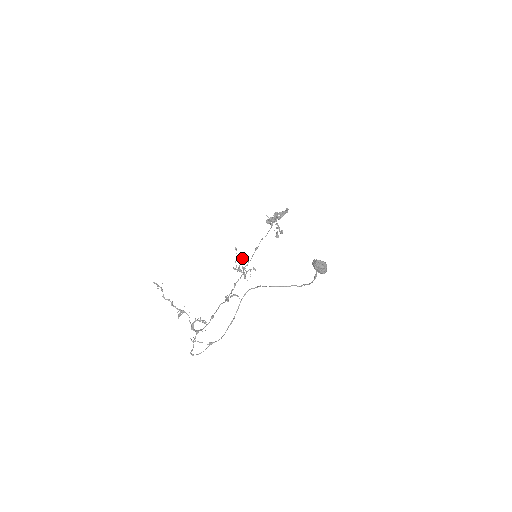
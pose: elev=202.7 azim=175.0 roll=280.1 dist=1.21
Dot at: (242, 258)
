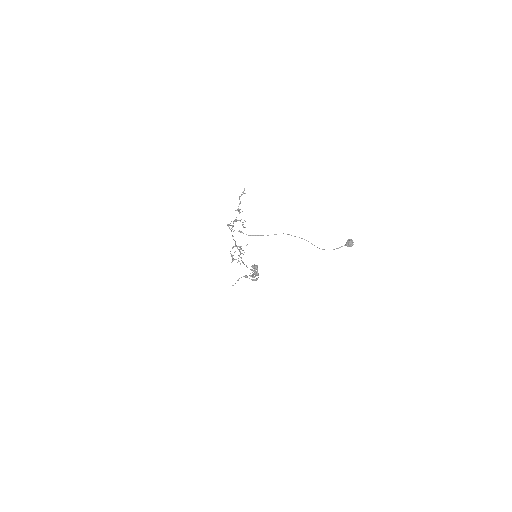
Dot at: occluded
